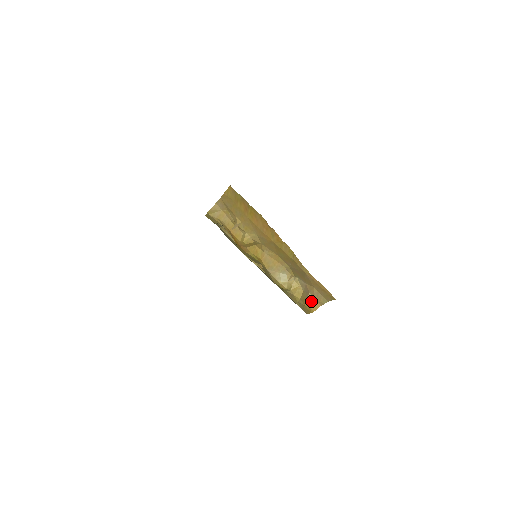
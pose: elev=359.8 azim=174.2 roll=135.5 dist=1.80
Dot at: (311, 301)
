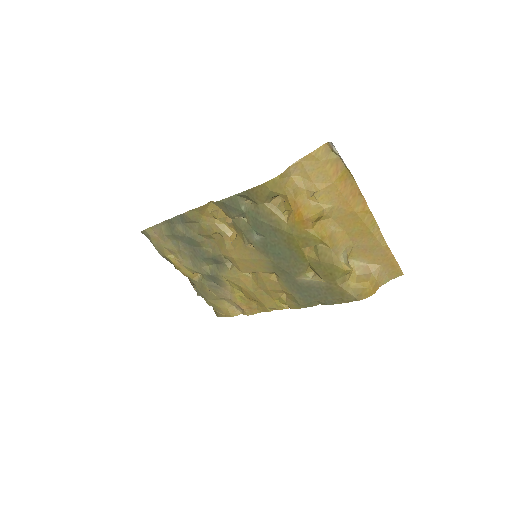
Dot at: (373, 282)
